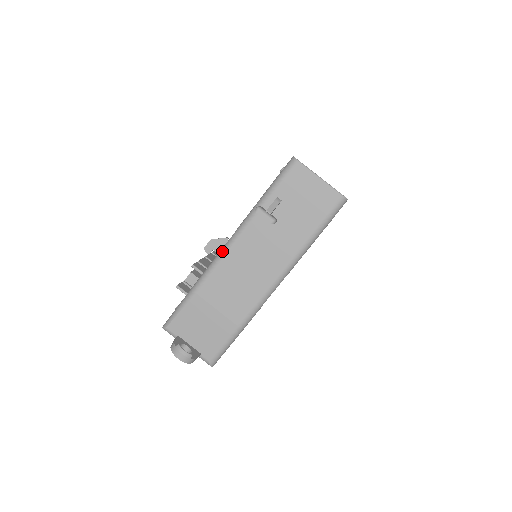
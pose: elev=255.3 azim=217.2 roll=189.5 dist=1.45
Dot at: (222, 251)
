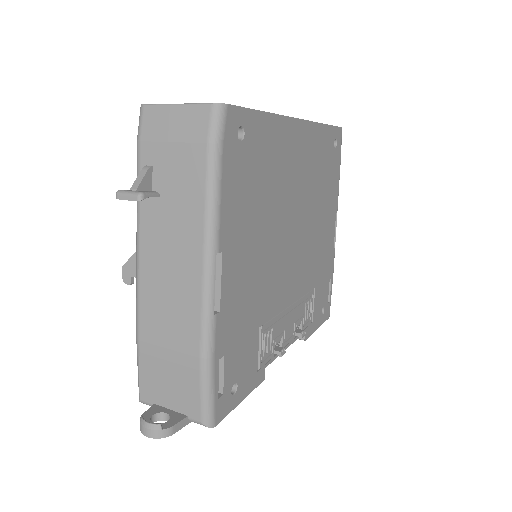
Dot at: (136, 272)
